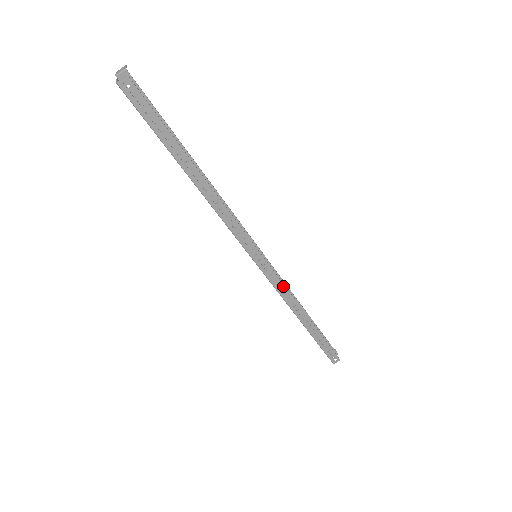
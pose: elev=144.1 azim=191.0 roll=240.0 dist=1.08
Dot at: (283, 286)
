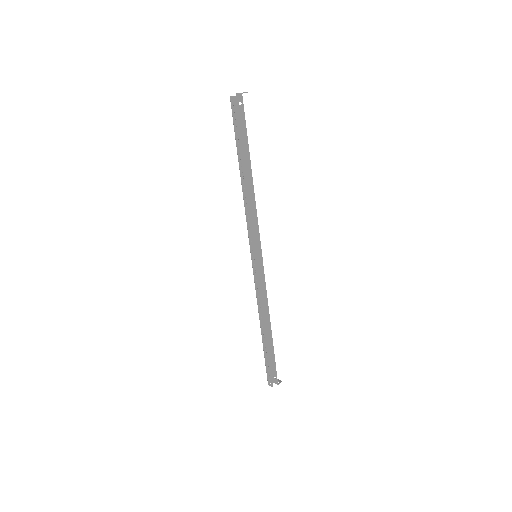
Dot at: (260, 291)
